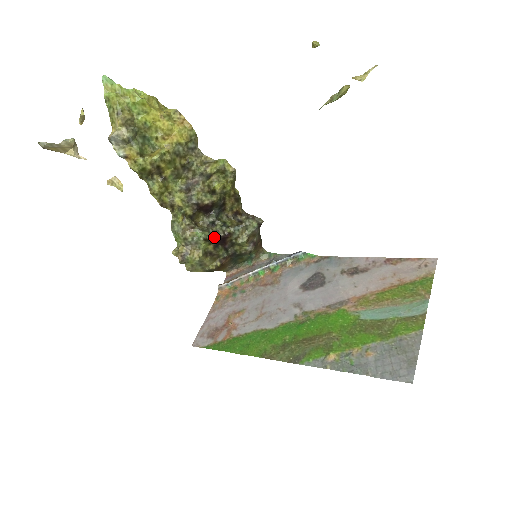
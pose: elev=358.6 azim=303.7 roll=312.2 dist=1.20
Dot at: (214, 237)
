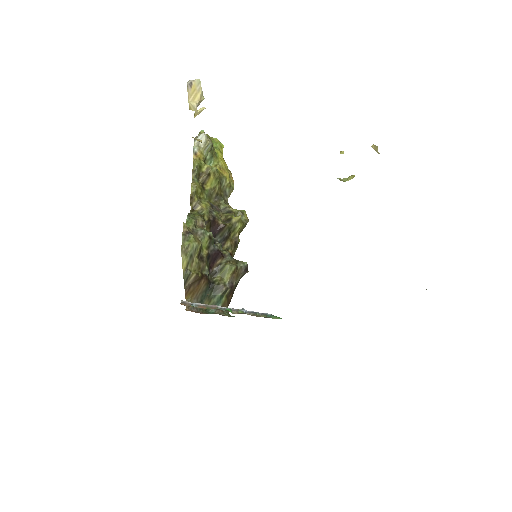
Dot at: (214, 245)
